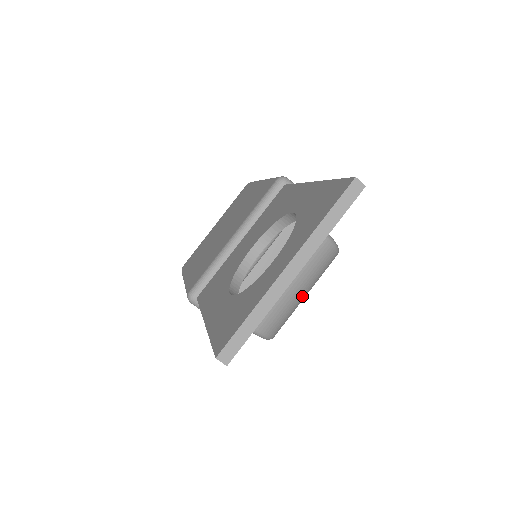
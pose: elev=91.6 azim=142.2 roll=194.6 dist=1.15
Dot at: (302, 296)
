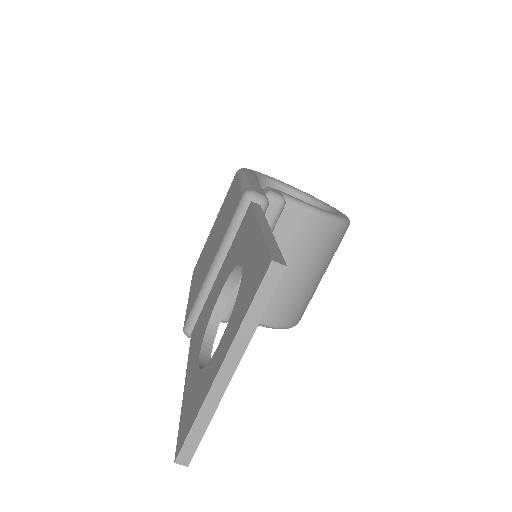
Dot at: (317, 280)
